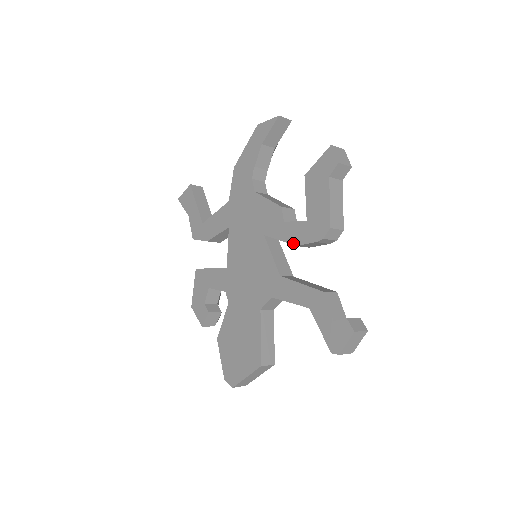
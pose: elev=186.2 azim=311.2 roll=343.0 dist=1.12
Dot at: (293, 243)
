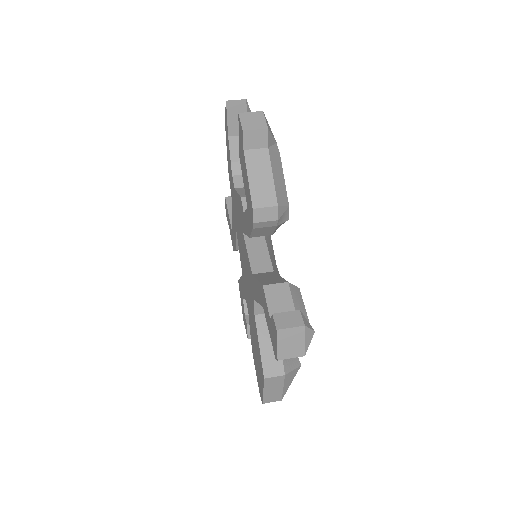
Dot at: (248, 235)
